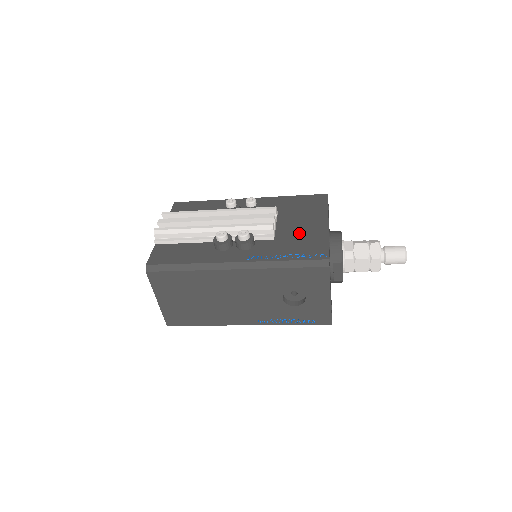
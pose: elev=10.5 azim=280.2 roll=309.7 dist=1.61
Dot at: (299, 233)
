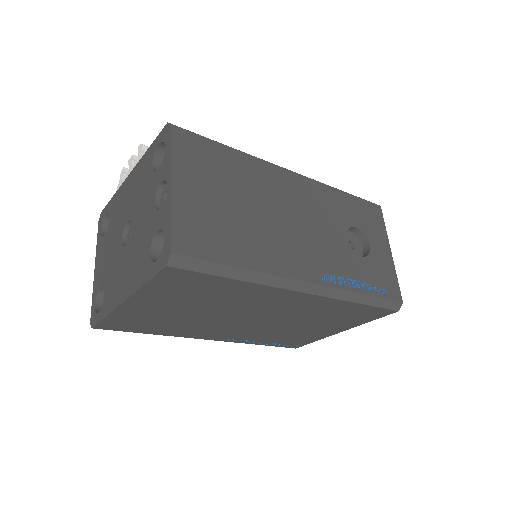
Dot at: occluded
